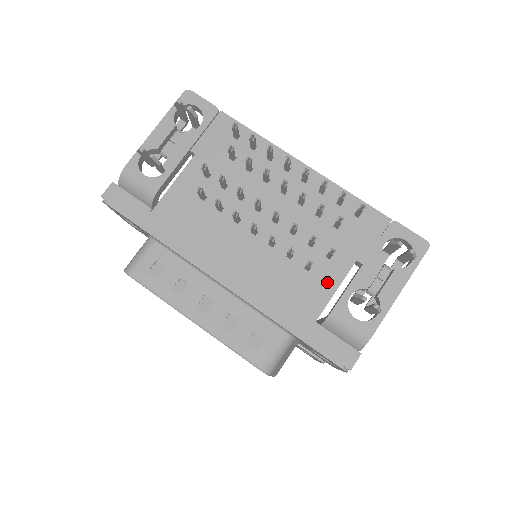
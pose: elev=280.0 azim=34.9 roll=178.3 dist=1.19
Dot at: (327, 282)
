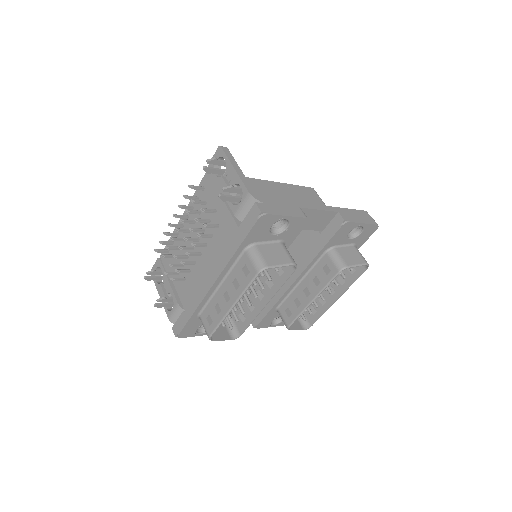
Dot at: (225, 216)
